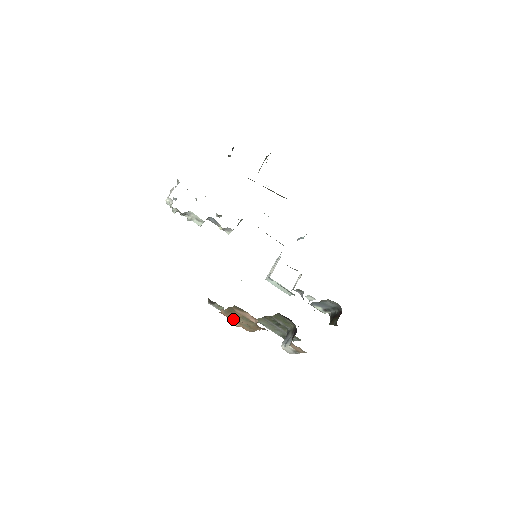
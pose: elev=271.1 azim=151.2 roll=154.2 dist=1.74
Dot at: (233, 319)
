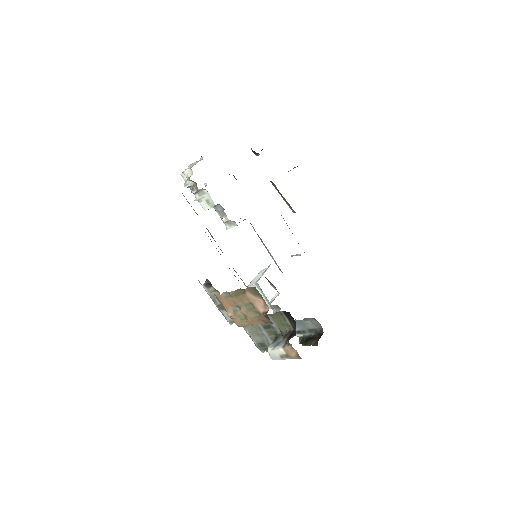
Dot at: (229, 307)
